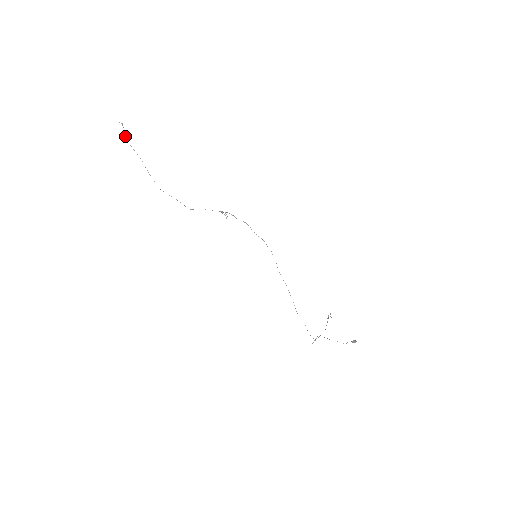
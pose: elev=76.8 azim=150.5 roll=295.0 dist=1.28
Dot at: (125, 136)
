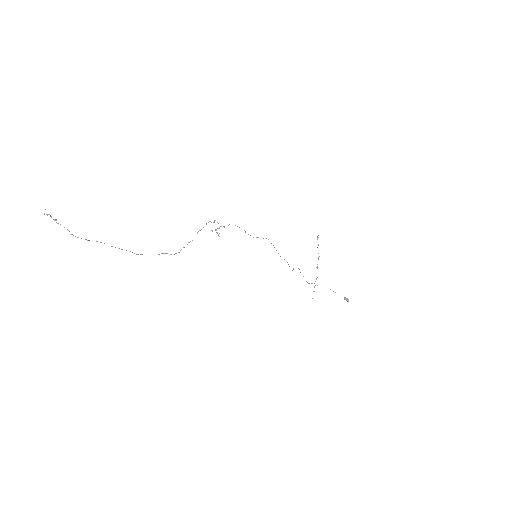
Dot at: occluded
